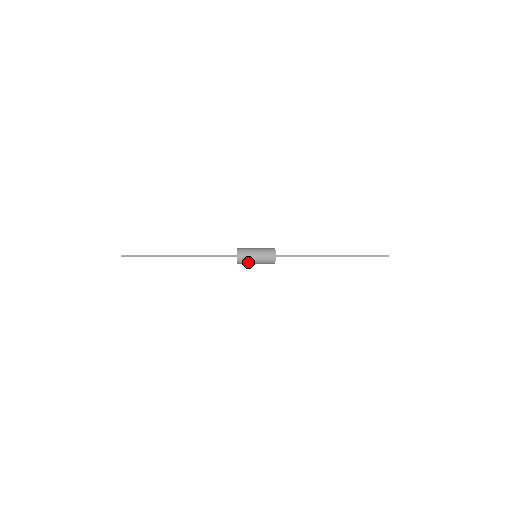
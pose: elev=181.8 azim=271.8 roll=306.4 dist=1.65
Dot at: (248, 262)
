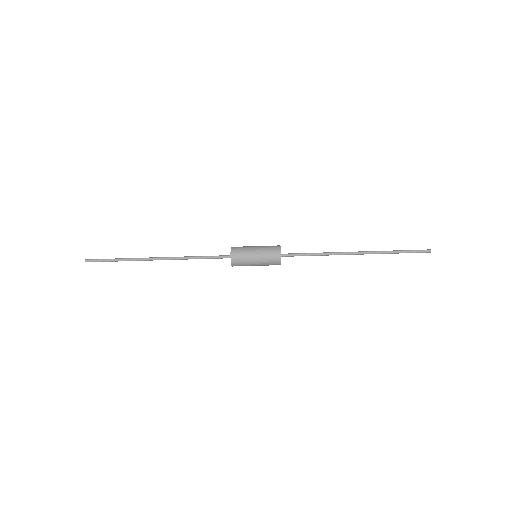
Dot at: (245, 253)
